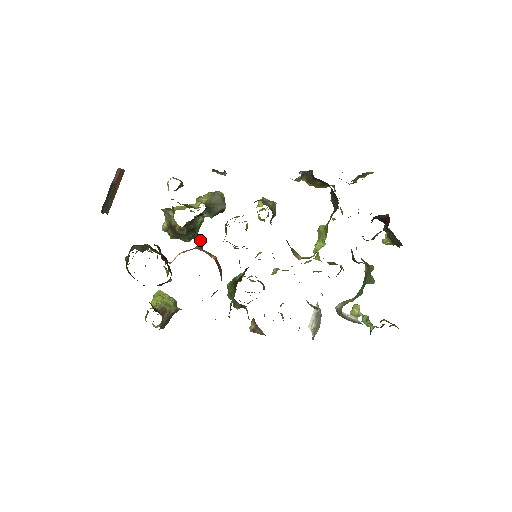
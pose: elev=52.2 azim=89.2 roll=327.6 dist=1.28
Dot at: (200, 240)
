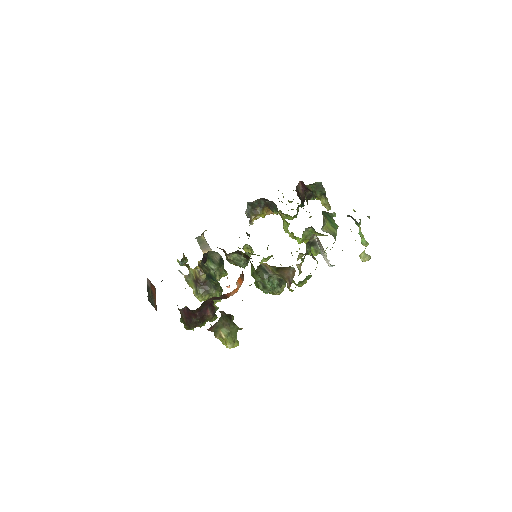
Dot at: occluded
